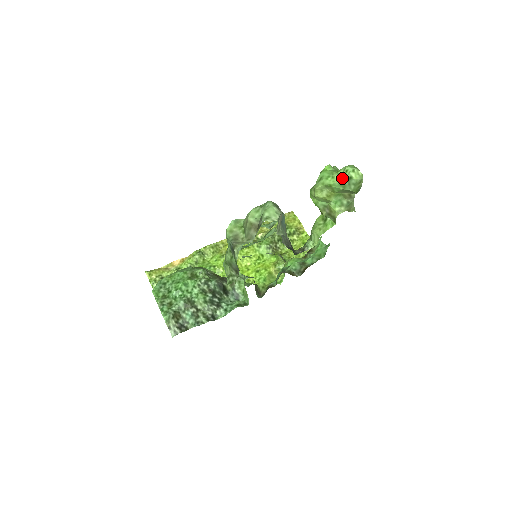
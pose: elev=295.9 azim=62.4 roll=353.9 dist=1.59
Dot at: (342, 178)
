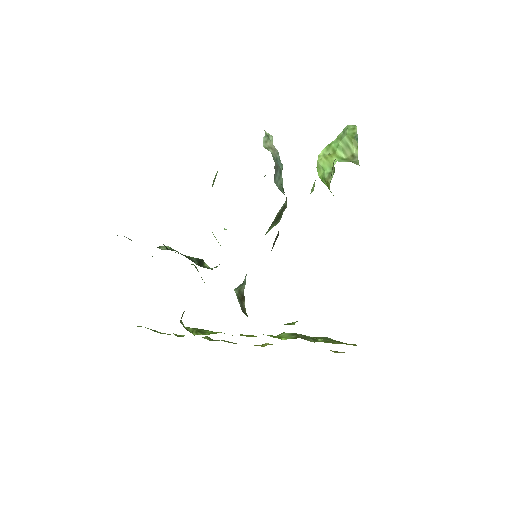
Dot at: (339, 135)
